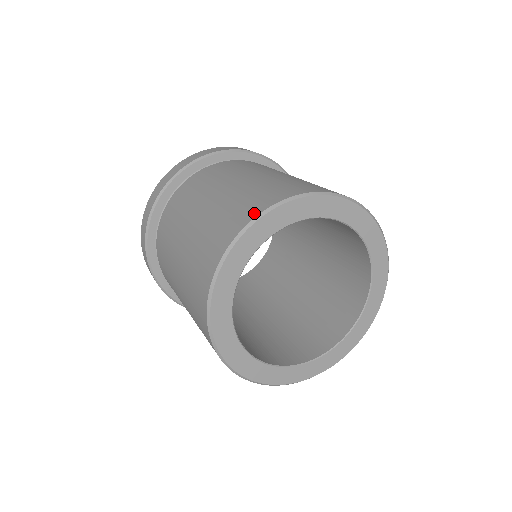
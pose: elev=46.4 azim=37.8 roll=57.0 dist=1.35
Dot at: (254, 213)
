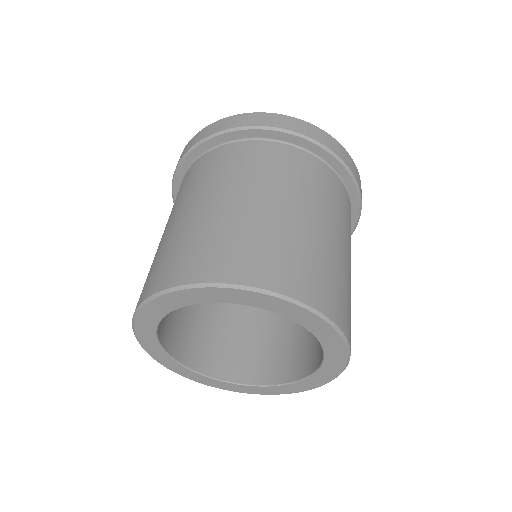
Dot at: (251, 279)
